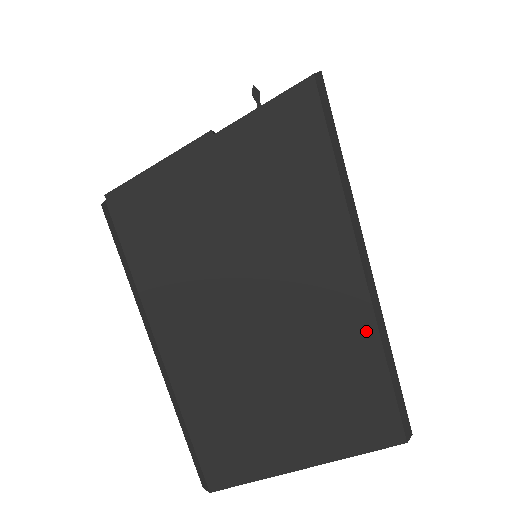
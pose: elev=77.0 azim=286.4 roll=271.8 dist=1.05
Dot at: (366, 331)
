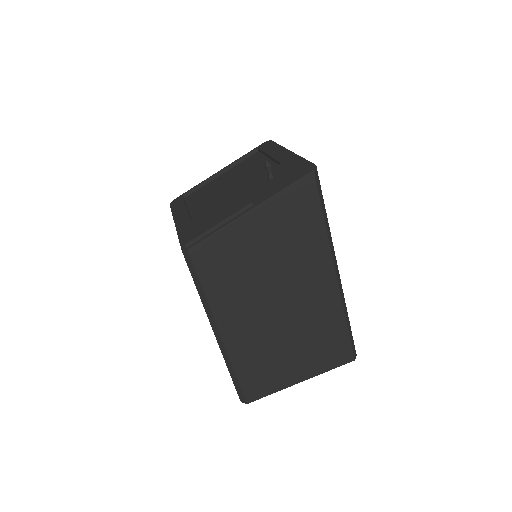
Dot at: (336, 306)
